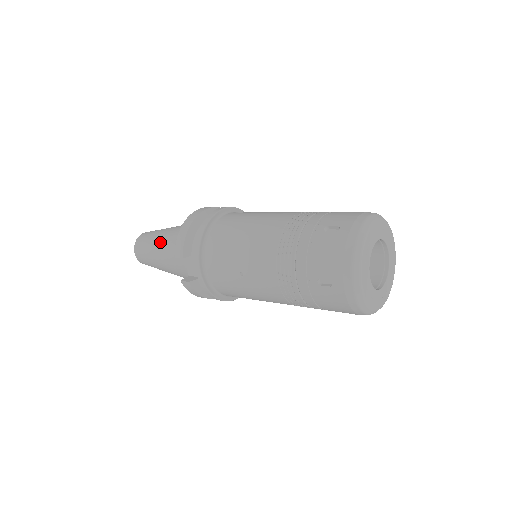
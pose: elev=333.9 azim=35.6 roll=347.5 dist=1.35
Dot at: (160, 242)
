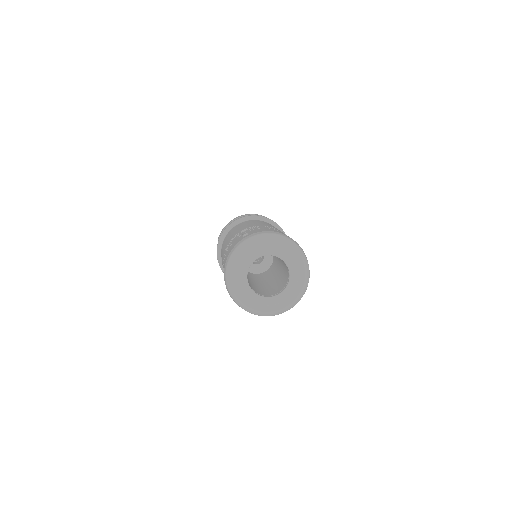
Dot at: occluded
